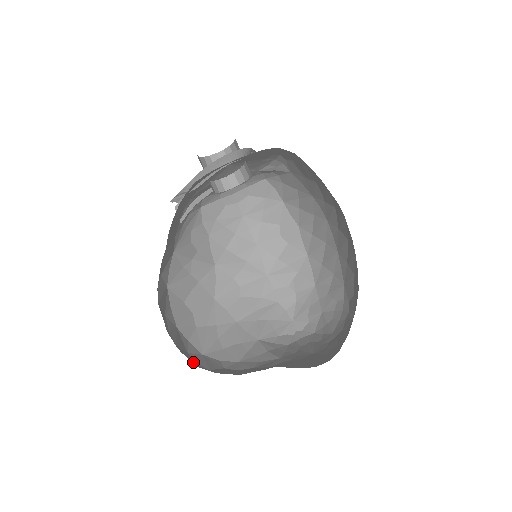
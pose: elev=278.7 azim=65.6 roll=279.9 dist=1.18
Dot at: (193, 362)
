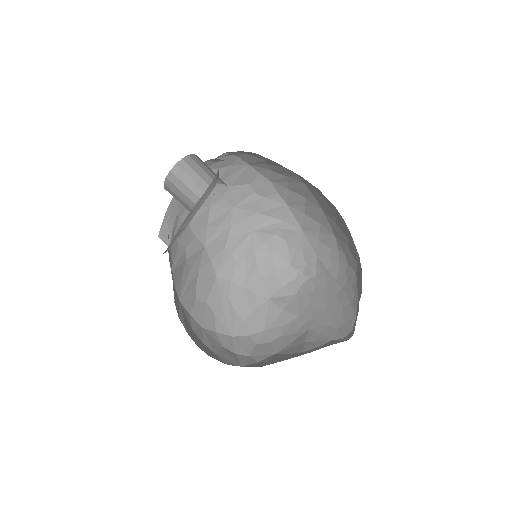
Dot at: (236, 361)
